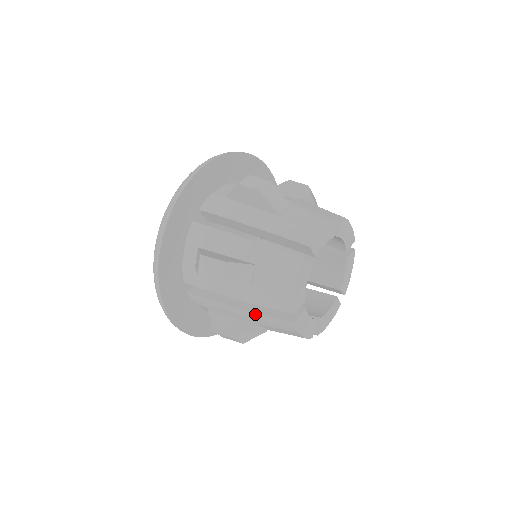
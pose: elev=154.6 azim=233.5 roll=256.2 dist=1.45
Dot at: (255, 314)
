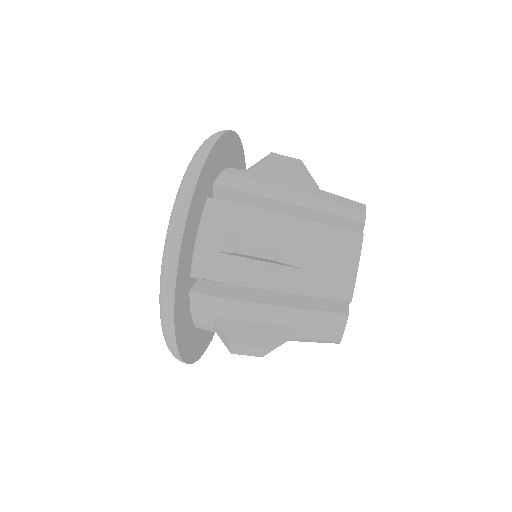
Dot at: occluded
